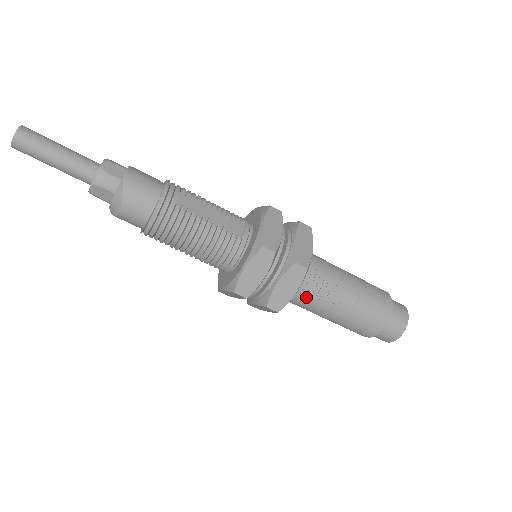
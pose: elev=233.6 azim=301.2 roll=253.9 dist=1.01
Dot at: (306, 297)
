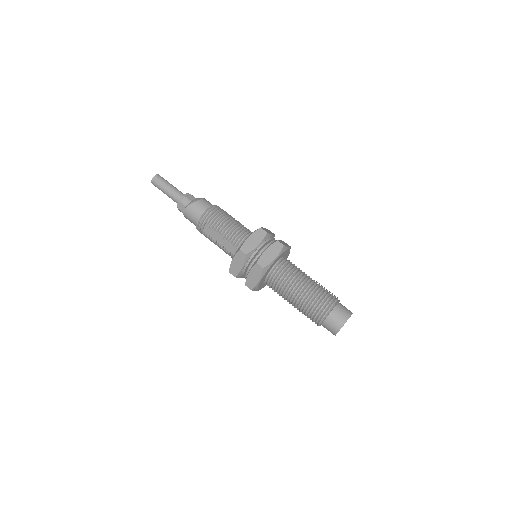
Dot at: (292, 264)
